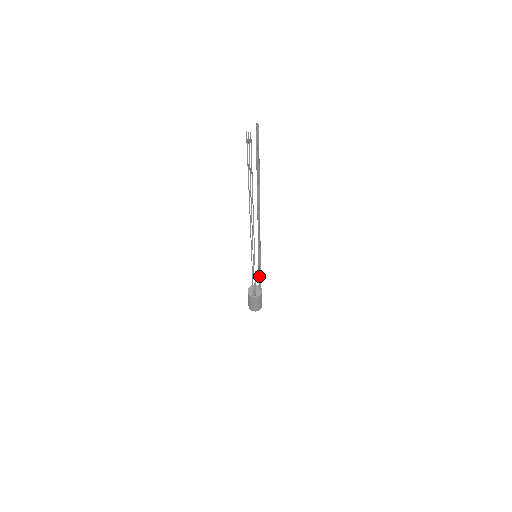
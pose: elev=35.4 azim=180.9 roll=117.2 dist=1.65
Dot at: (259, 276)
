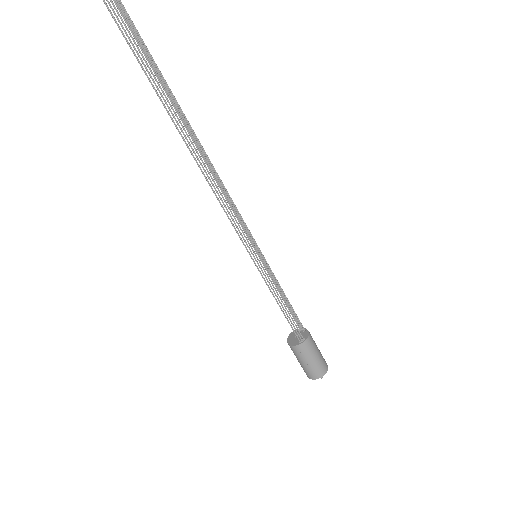
Dot at: (286, 304)
